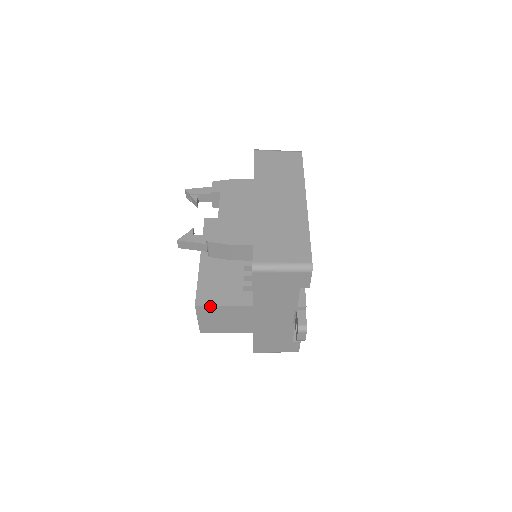
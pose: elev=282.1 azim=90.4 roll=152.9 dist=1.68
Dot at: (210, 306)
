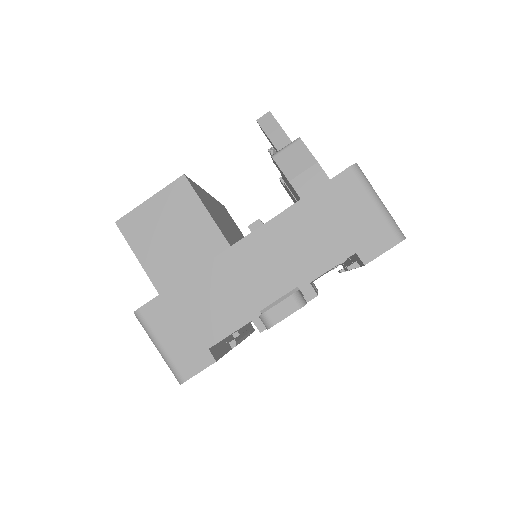
Dot at: (195, 195)
